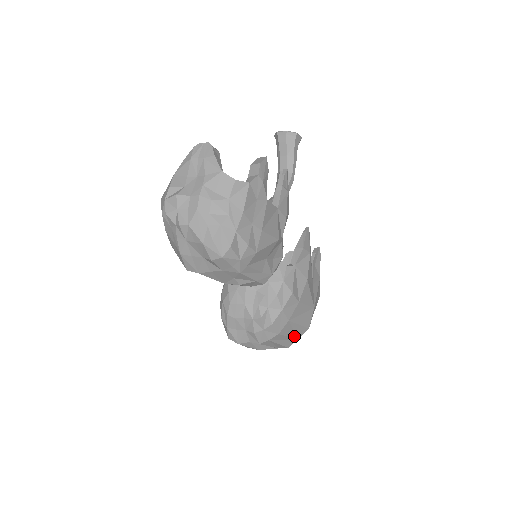
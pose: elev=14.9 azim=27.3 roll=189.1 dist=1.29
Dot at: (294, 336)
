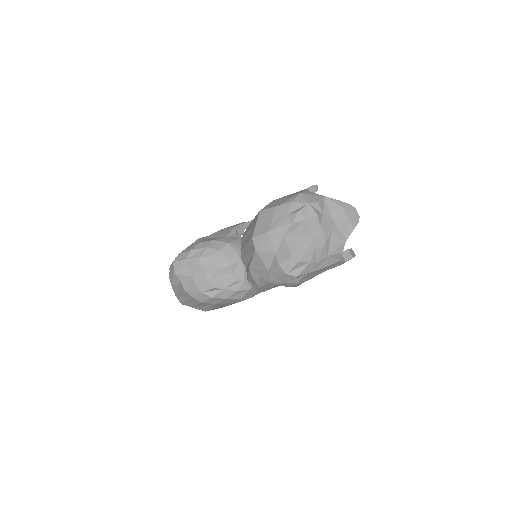
Dot at: (196, 306)
